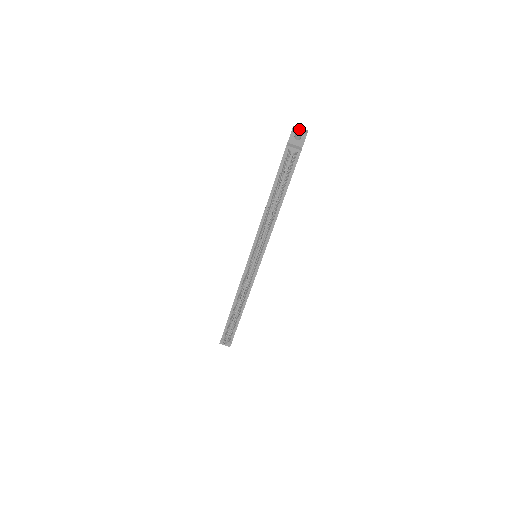
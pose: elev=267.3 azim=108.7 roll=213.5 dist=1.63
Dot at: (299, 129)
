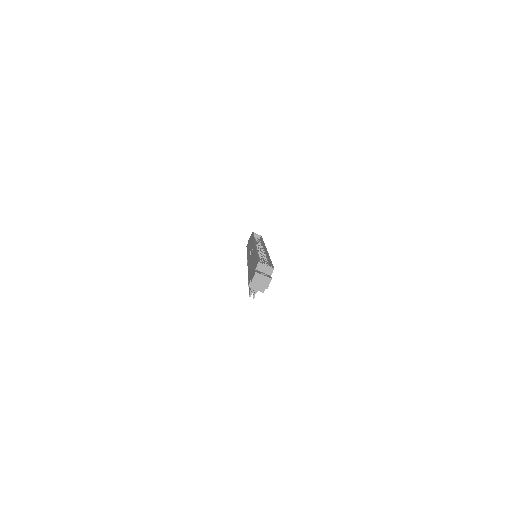
Dot at: (260, 279)
